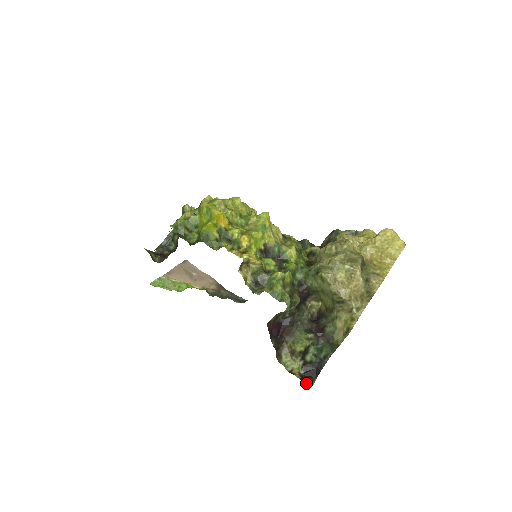
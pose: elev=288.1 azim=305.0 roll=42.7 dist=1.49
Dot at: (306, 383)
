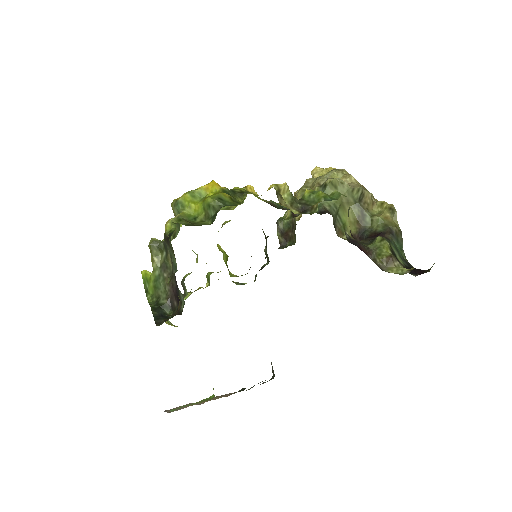
Dot at: (430, 269)
